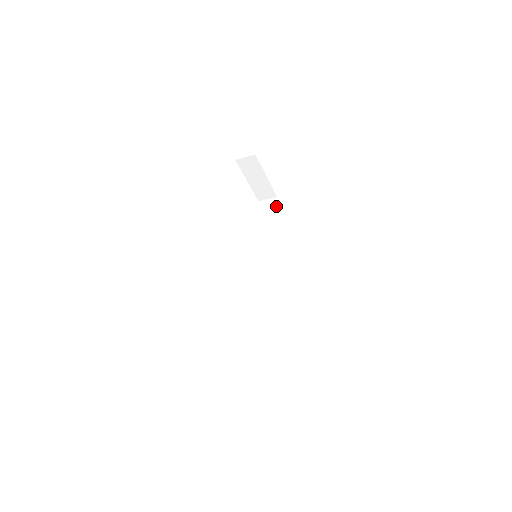
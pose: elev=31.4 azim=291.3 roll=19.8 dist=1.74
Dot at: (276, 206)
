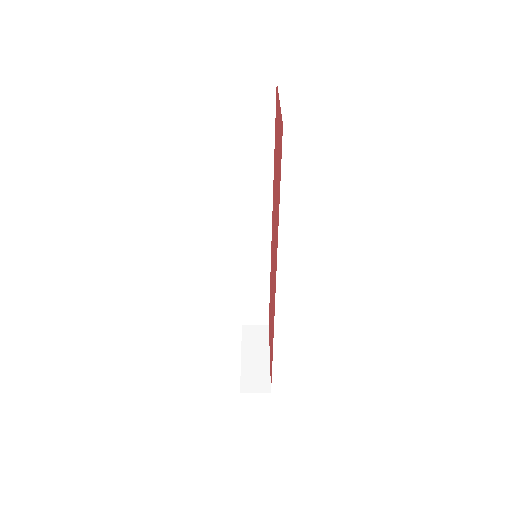
Dot at: (274, 105)
